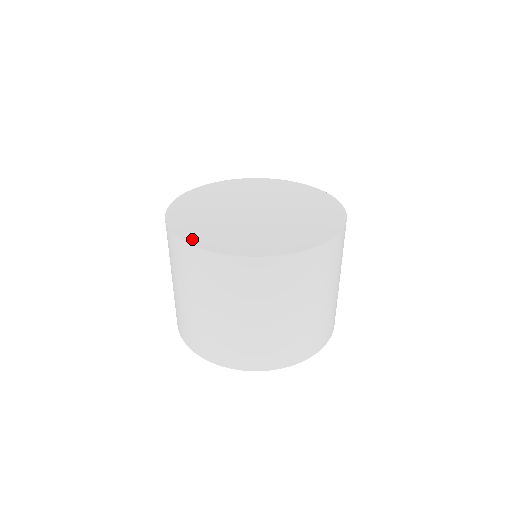
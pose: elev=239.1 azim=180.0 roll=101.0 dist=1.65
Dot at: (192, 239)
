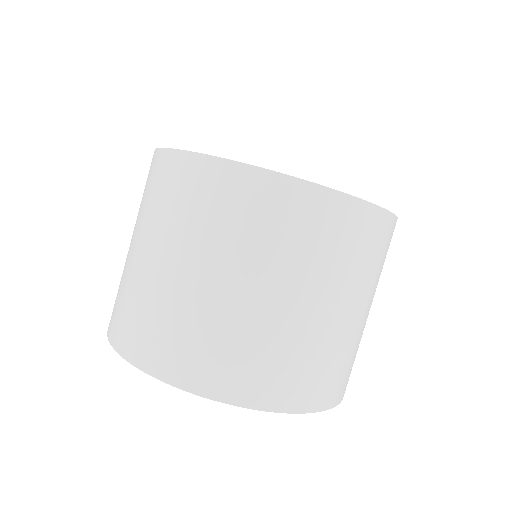
Dot at: occluded
